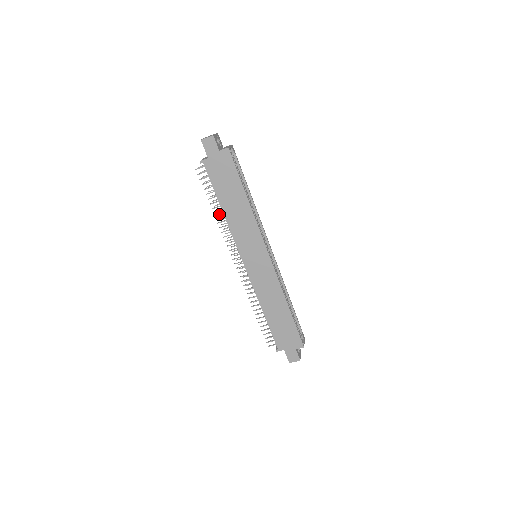
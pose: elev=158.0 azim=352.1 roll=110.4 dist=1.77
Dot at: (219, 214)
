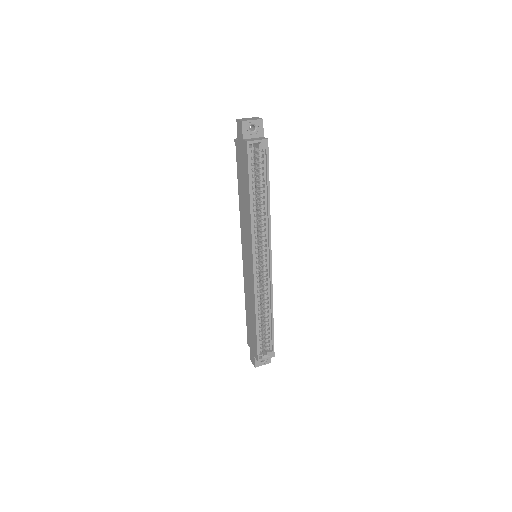
Dot at: occluded
